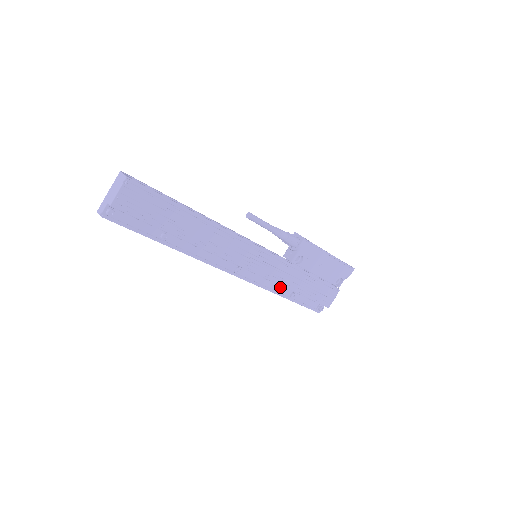
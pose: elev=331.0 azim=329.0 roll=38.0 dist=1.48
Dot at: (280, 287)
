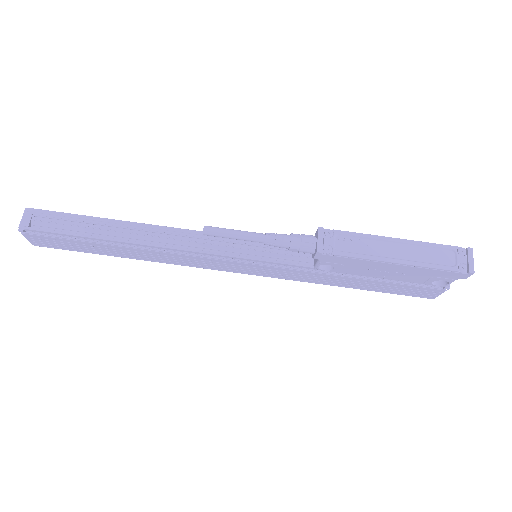
Dot at: occluded
